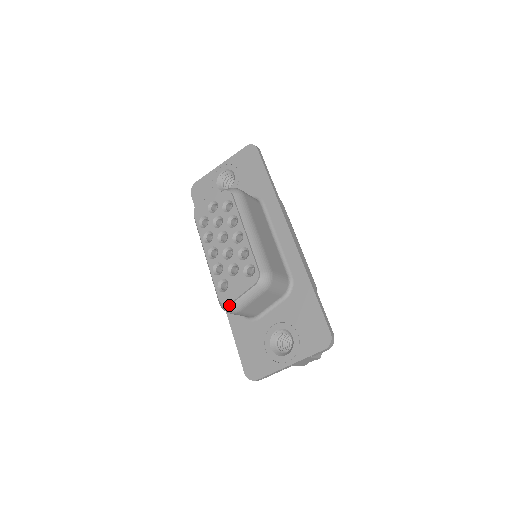
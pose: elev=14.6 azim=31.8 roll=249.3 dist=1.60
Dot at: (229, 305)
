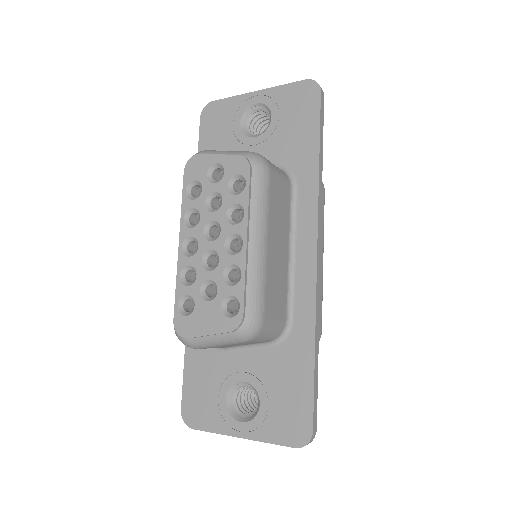
Dot at: (185, 338)
